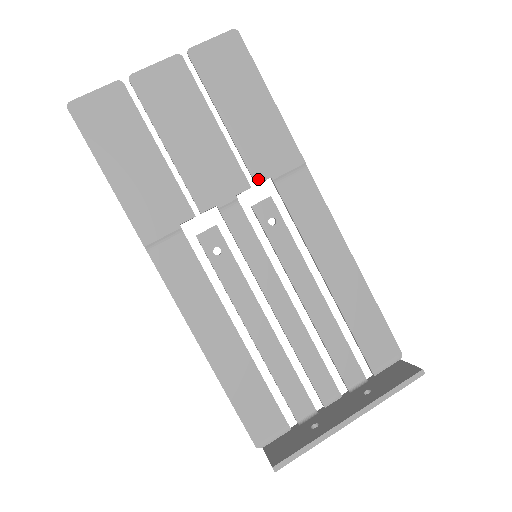
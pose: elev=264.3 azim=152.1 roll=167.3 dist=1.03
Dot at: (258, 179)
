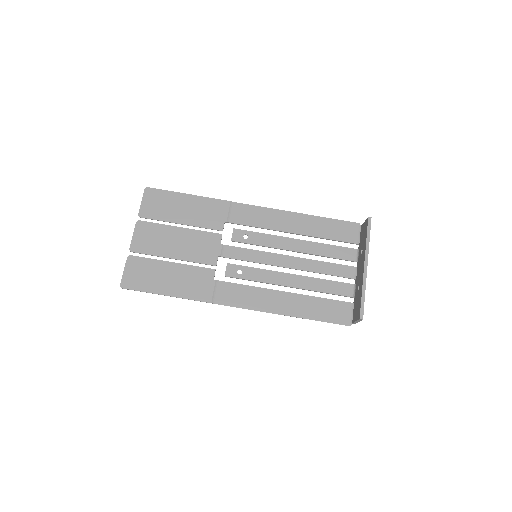
Dot at: (221, 228)
